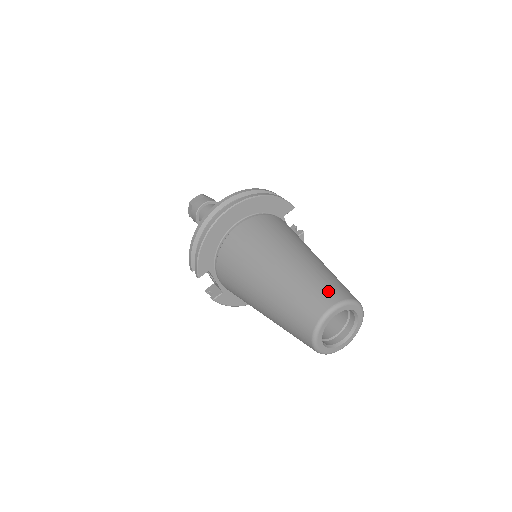
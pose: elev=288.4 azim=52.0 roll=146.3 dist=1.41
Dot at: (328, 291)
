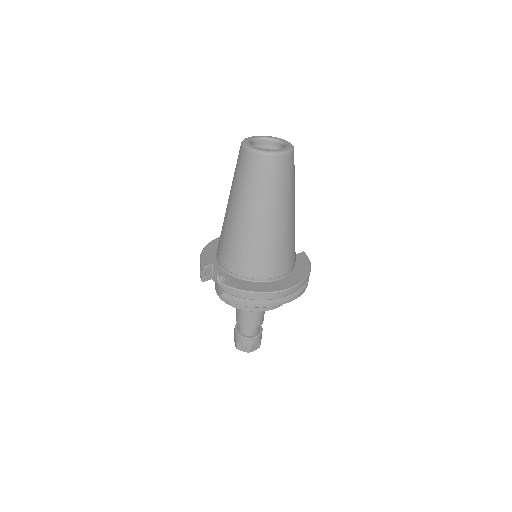
Dot at: occluded
